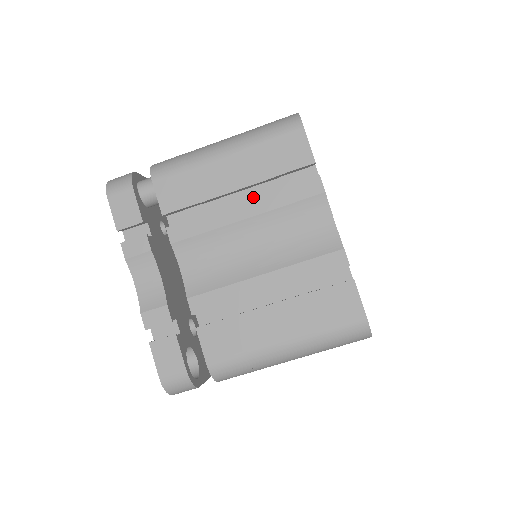
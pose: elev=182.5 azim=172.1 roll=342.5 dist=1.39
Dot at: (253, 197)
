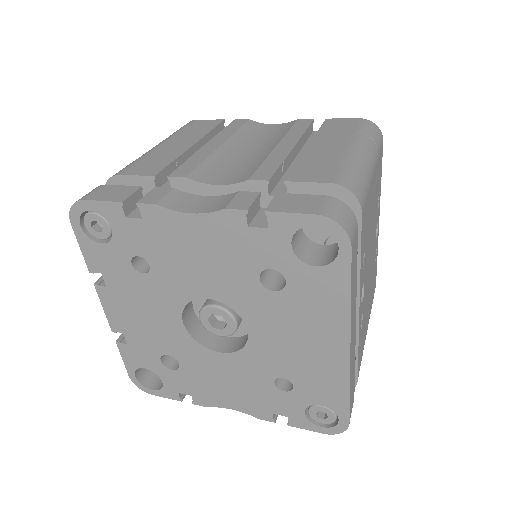
Dot at: (210, 140)
